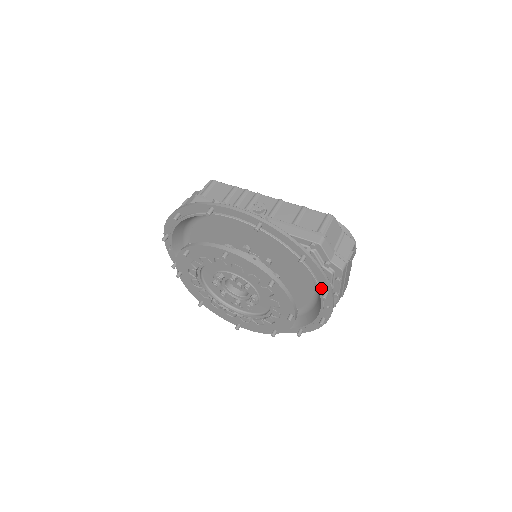
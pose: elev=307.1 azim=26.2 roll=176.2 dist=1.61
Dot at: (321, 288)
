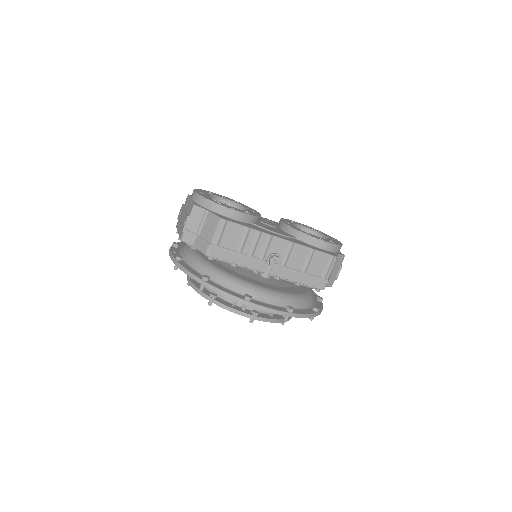
Dot at: occluded
